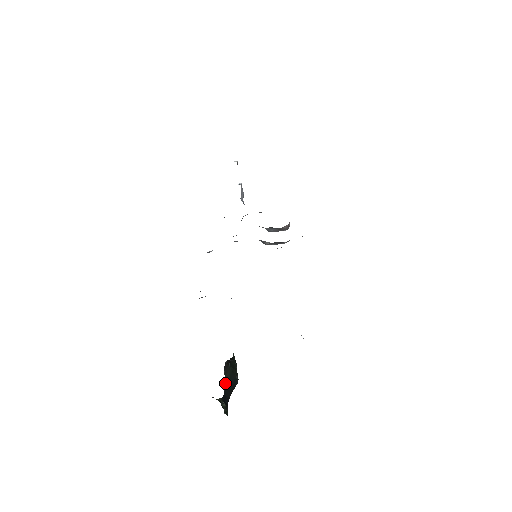
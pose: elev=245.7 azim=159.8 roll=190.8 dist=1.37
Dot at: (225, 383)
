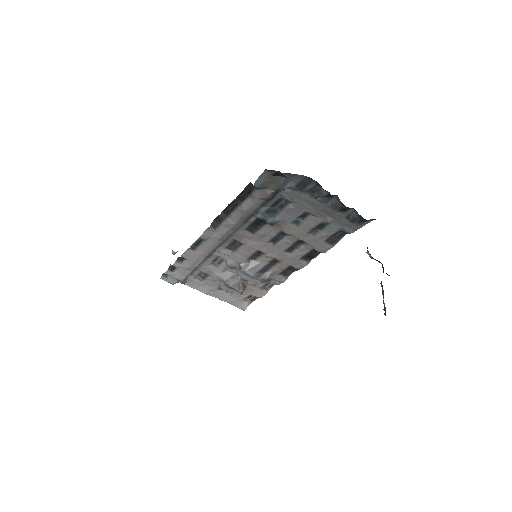
Dot at: occluded
